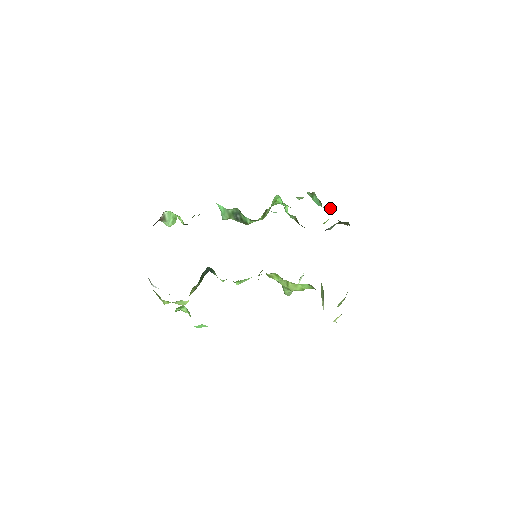
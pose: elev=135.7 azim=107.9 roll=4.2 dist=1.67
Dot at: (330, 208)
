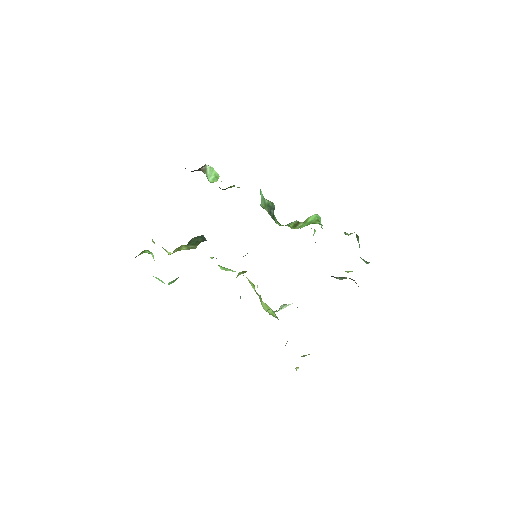
Dot at: (366, 262)
